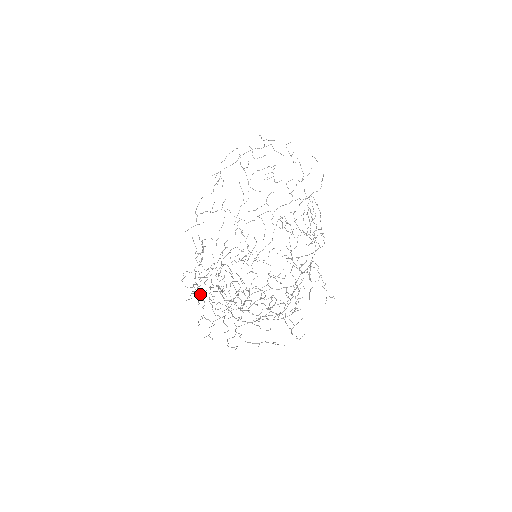
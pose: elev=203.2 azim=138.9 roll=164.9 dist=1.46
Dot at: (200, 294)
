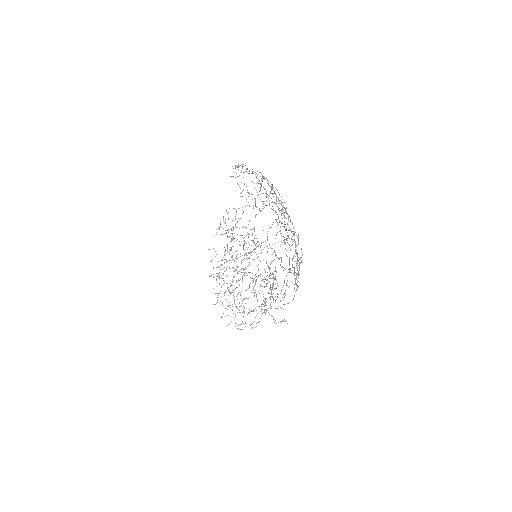
Dot at: occluded
